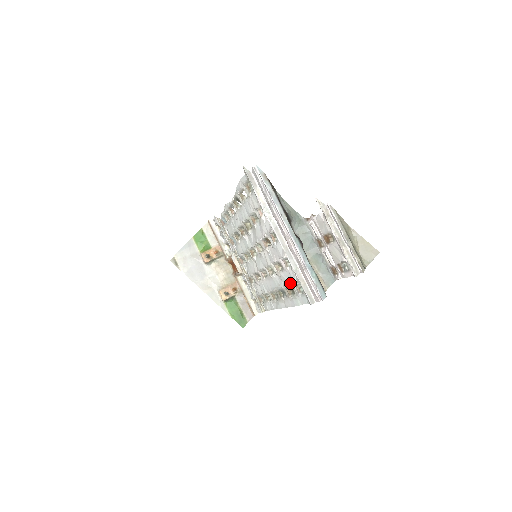
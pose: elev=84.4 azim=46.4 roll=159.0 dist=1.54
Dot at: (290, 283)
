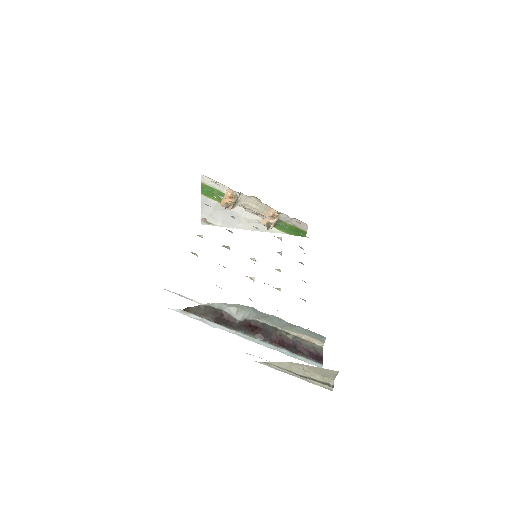
Dot at: occluded
